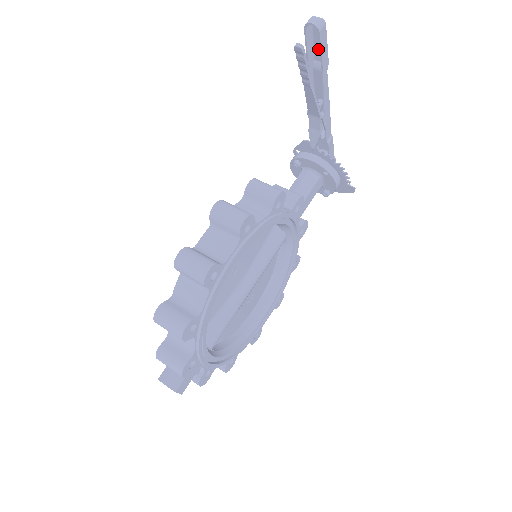
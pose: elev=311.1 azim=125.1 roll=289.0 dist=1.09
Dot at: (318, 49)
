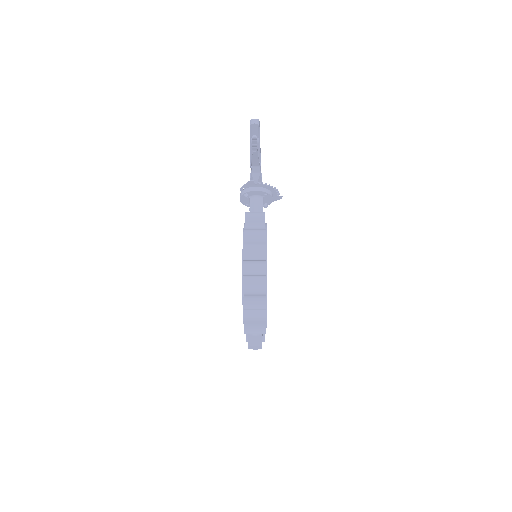
Dot at: (254, 133)
